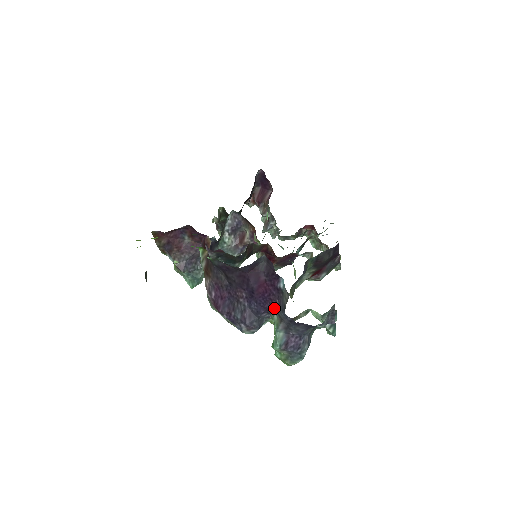
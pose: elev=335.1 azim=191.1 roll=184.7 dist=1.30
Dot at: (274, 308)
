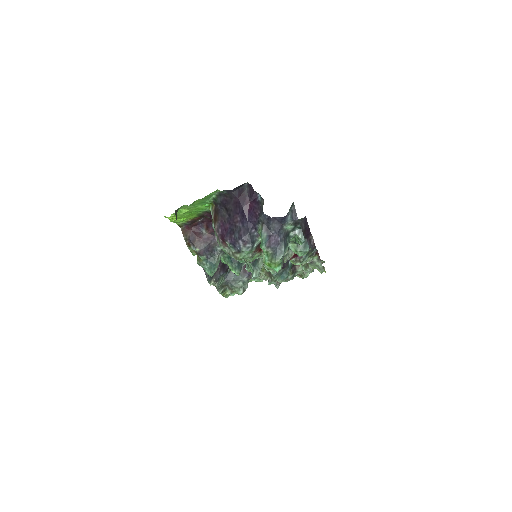
Dot at: (258, 219)
